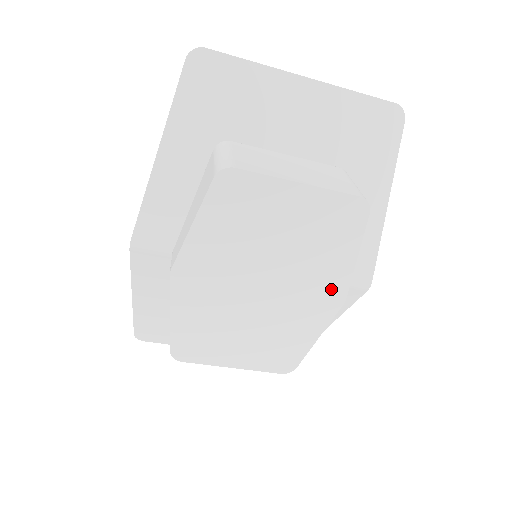
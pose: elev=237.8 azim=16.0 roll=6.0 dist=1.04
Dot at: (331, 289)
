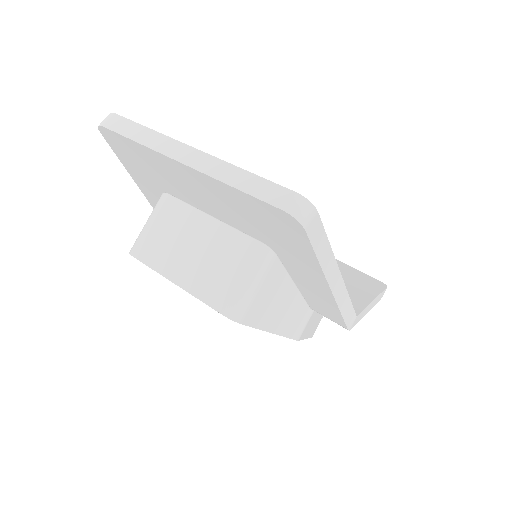
Dot at: occluded
